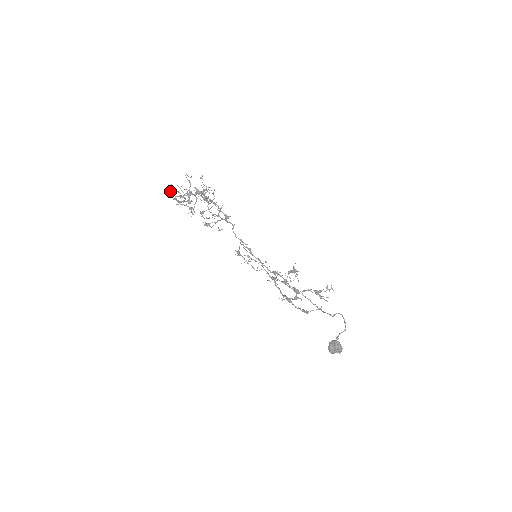
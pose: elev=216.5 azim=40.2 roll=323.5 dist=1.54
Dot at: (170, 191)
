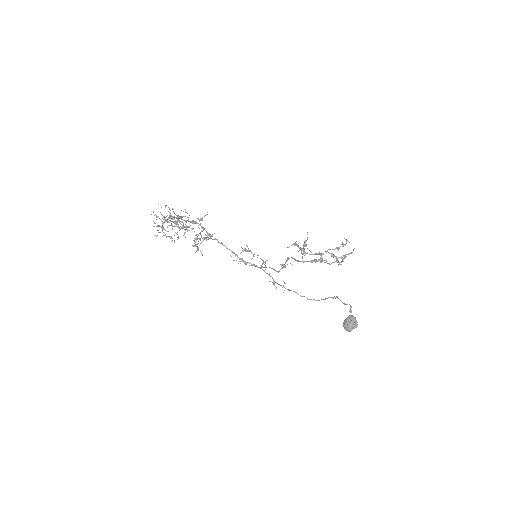
Dot at: (155, 214)
